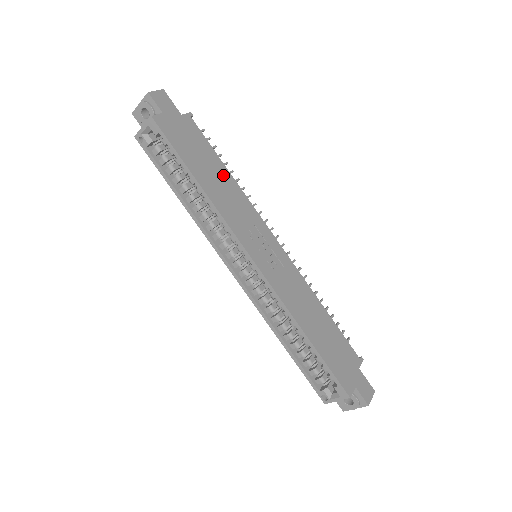
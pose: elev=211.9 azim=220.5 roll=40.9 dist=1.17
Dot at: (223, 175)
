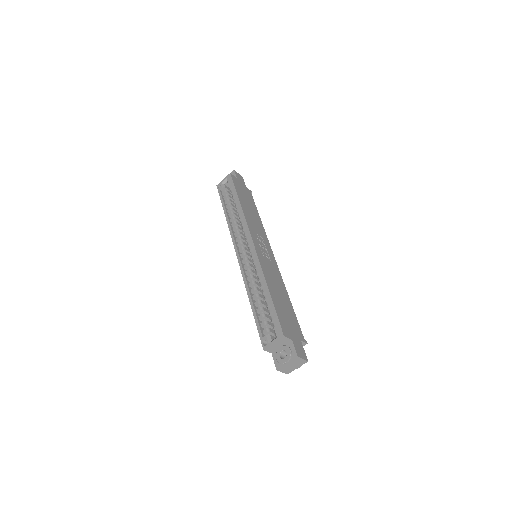
Dot at: (255, 214)
